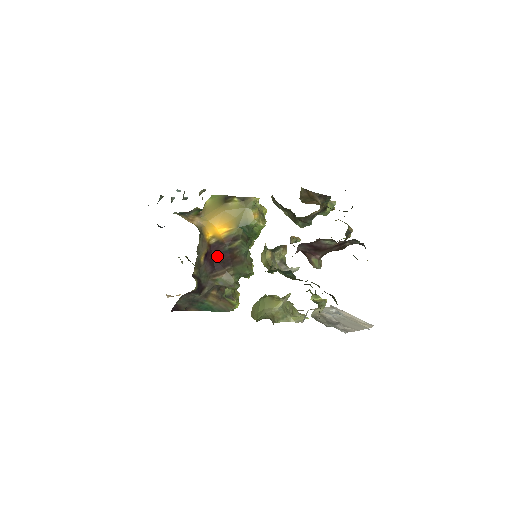
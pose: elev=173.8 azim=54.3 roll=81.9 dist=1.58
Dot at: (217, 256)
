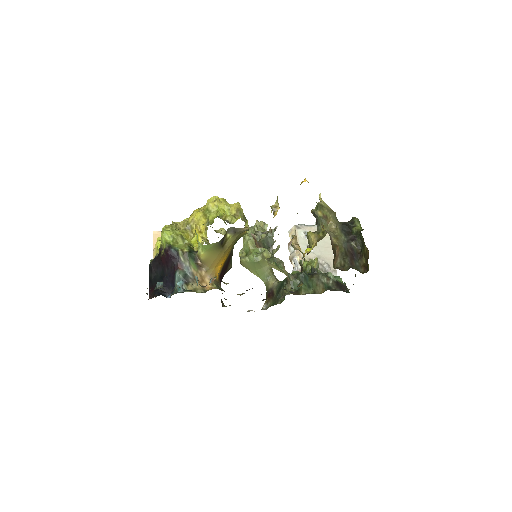
Dot at: (223, 273)
